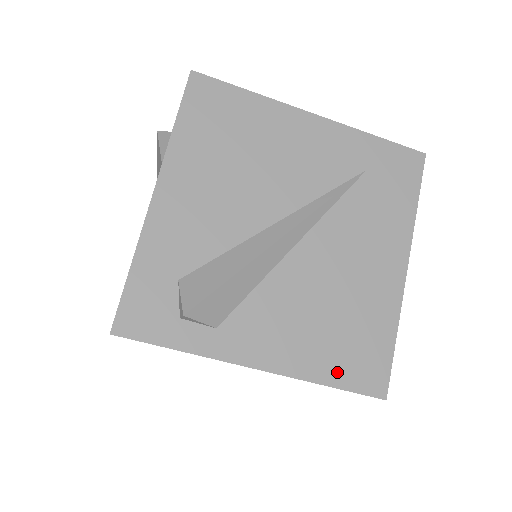
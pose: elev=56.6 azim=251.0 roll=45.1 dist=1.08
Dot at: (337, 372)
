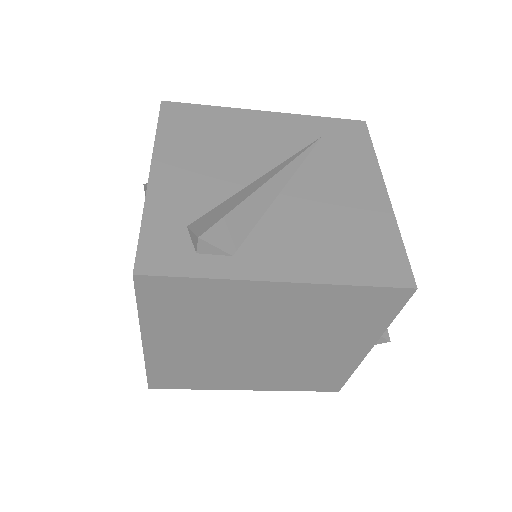
Dot at: (359, 273)
